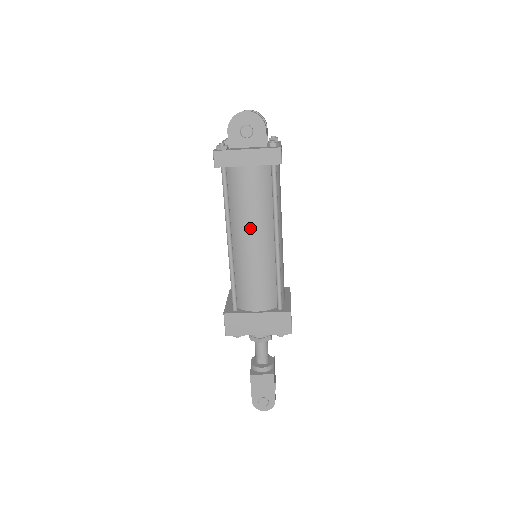
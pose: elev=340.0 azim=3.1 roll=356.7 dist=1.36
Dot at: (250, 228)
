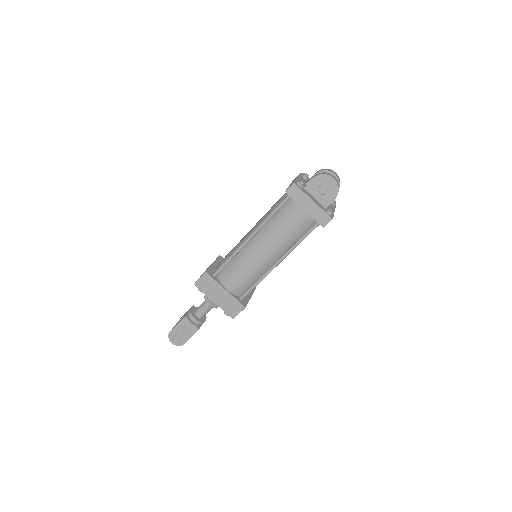
Dot at: (270, 242)
